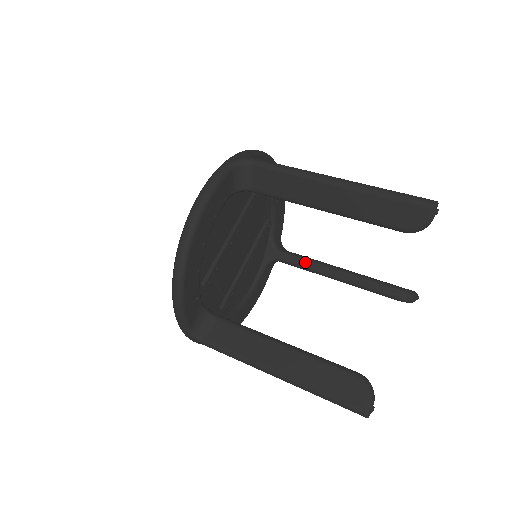
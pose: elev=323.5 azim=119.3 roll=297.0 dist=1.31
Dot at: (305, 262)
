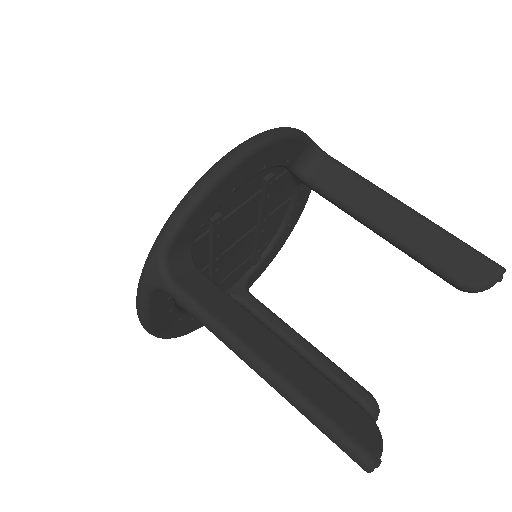
Dot at: (339, 207)
